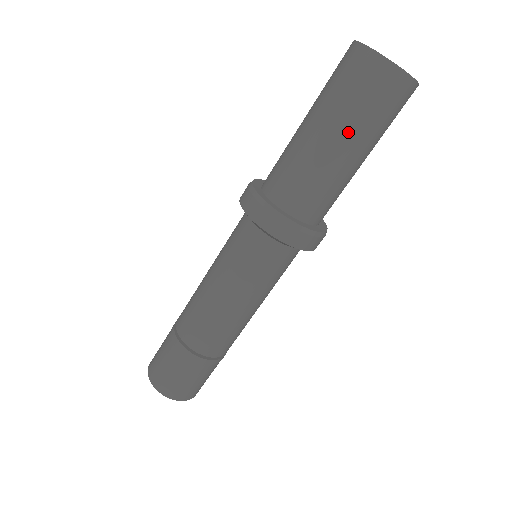
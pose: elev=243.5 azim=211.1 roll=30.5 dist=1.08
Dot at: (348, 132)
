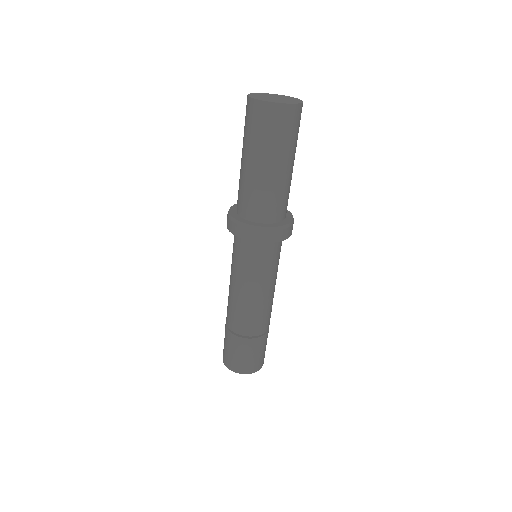
Dot at: (267, 156)
